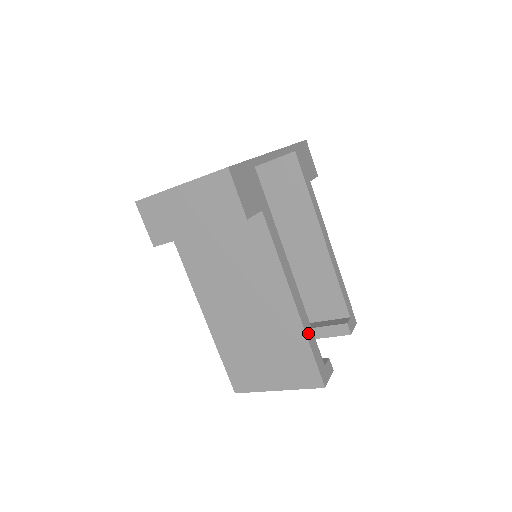
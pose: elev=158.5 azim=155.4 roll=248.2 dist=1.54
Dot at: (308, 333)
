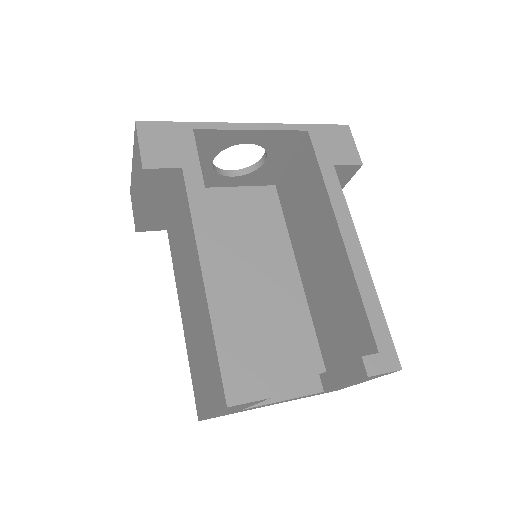
Dot at: (218, 320)
